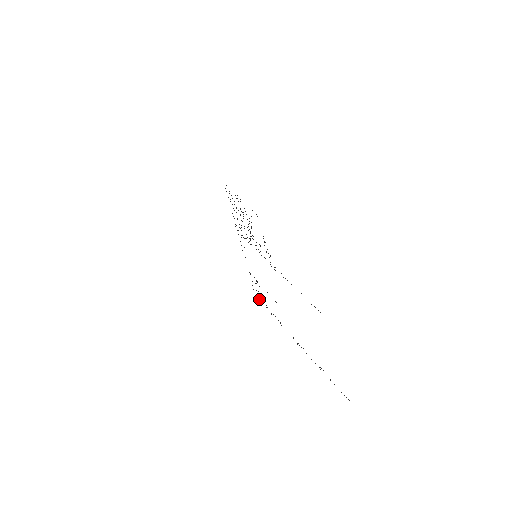
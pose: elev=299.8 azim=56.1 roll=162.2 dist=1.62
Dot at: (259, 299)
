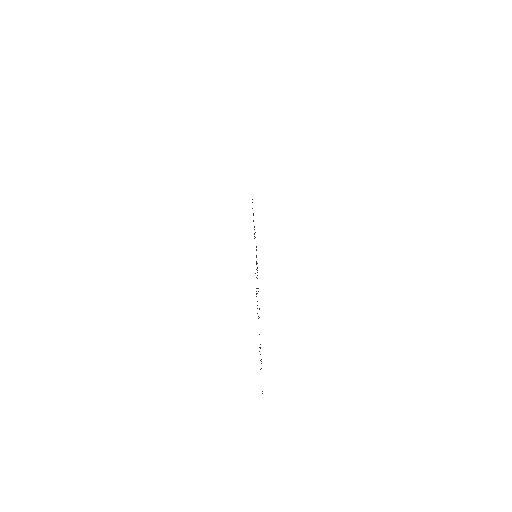
Dot at: occluded
